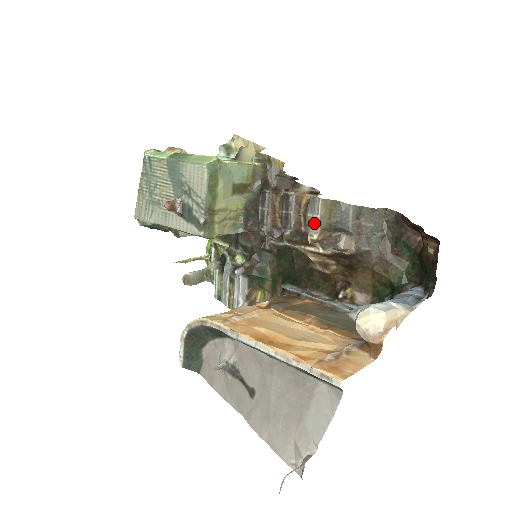
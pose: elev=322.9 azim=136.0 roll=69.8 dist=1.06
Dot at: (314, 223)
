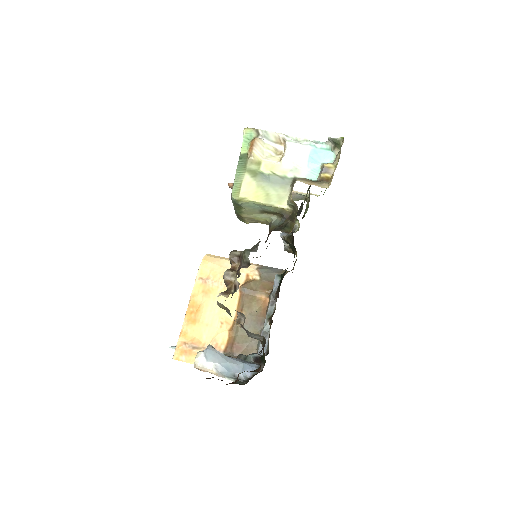
Dot at: occluded
